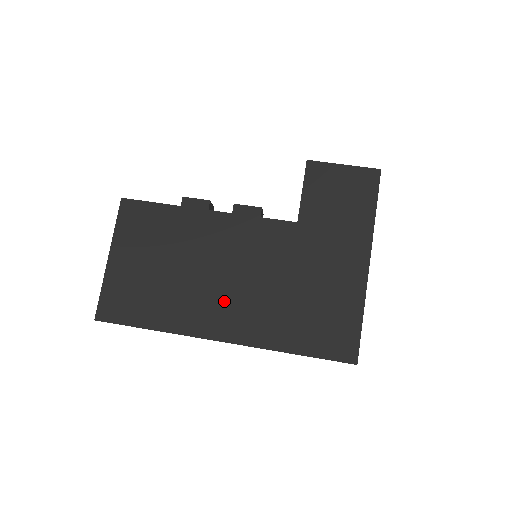
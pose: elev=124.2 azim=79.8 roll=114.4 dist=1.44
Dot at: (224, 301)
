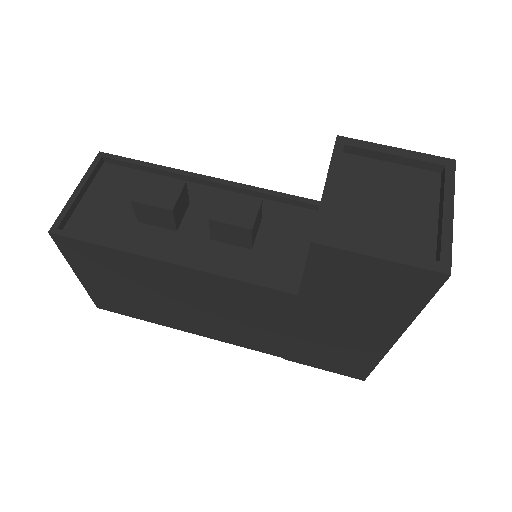
Dot at: (219, 325)
